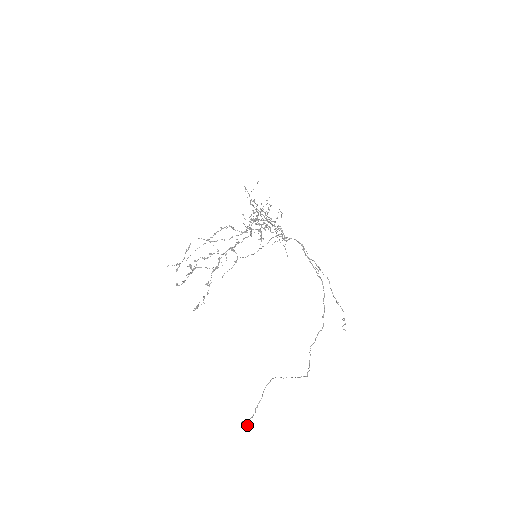
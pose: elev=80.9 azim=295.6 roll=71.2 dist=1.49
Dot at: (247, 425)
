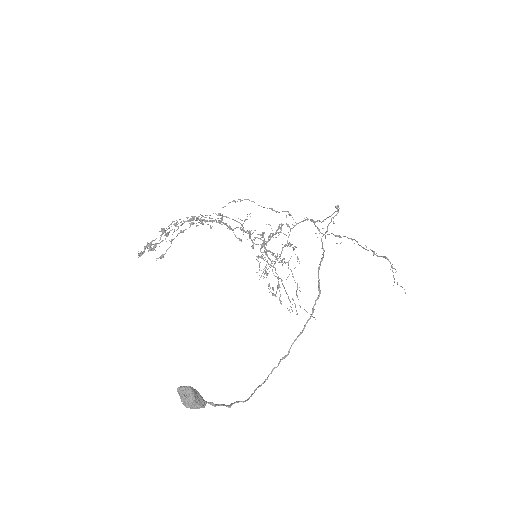
Dot at: (191, 387)
